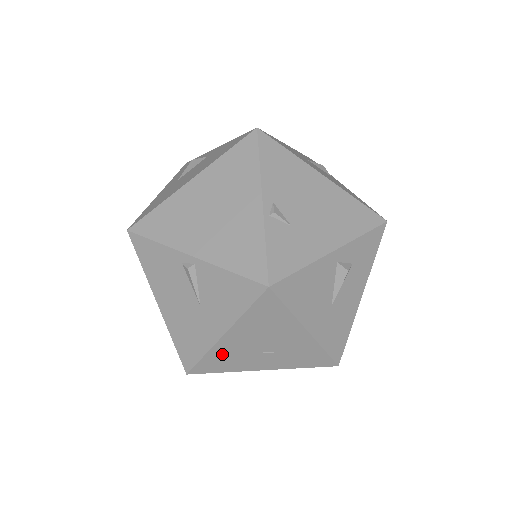
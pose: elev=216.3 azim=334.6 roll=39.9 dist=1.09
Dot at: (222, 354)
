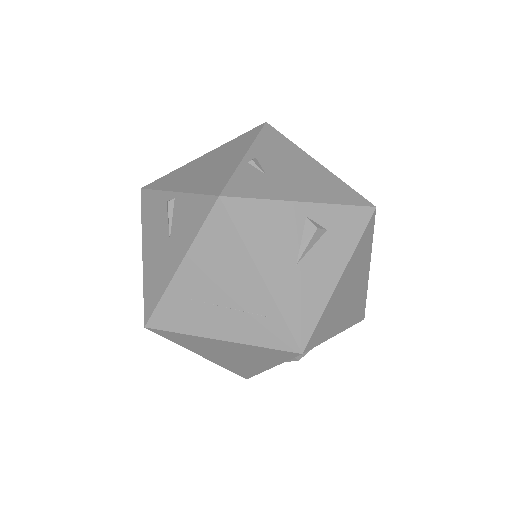
Dot at: (178, 299)
